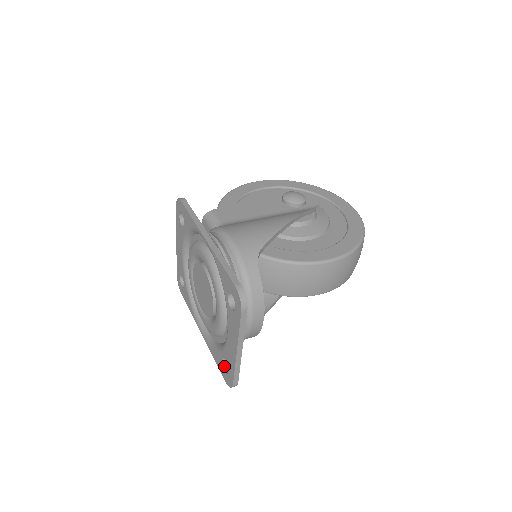
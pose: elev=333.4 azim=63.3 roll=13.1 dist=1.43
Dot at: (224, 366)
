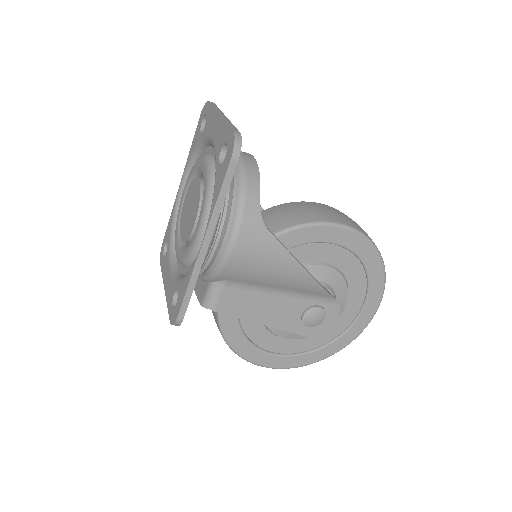
Dot at: (224, 163)
